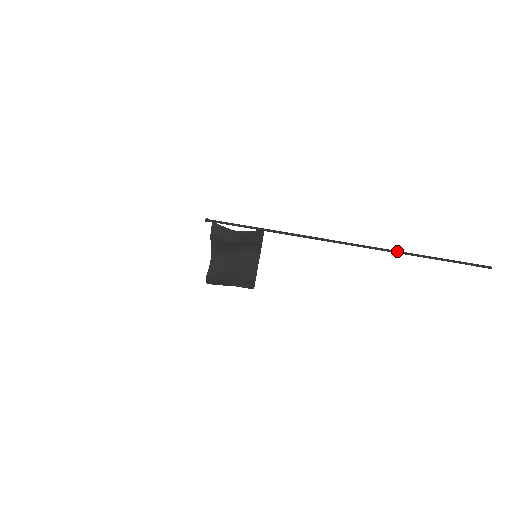
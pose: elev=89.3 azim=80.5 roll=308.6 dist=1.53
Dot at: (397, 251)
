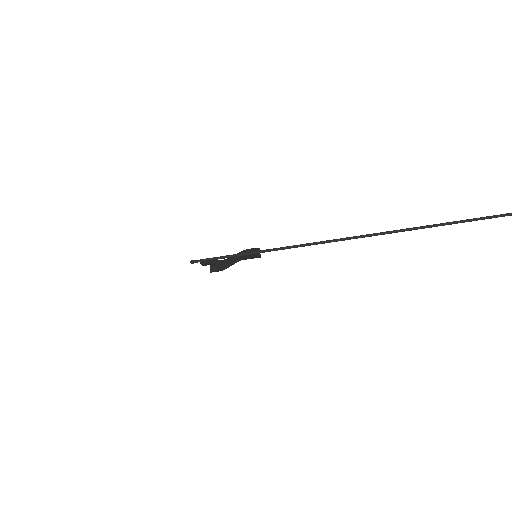
Dot at: (414, 229)
